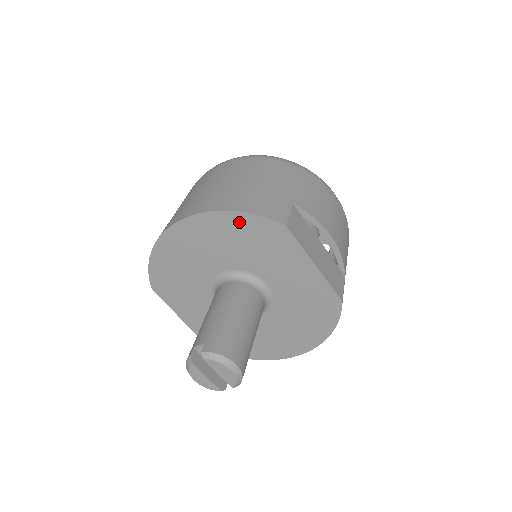
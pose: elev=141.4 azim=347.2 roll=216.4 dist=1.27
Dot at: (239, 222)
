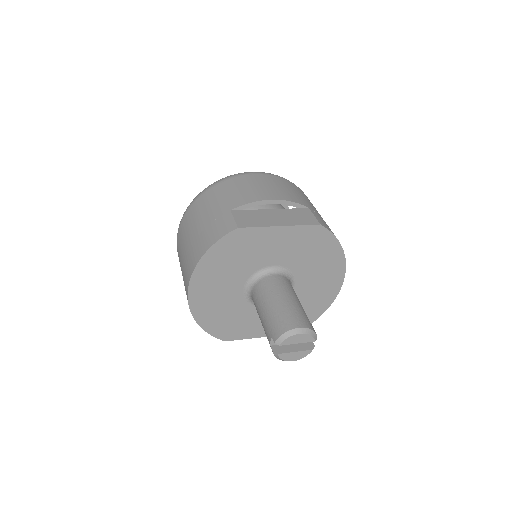
Dot at: (214, 256)
